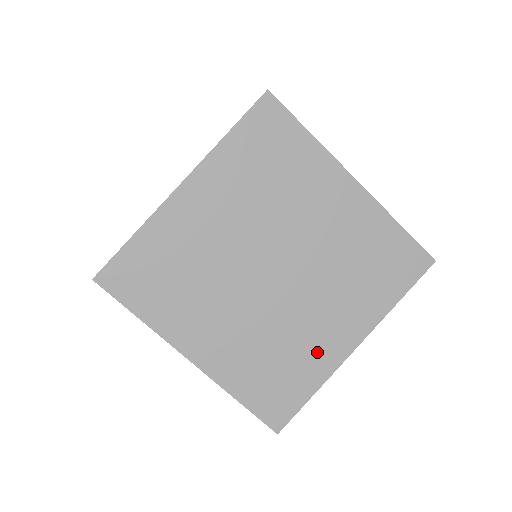
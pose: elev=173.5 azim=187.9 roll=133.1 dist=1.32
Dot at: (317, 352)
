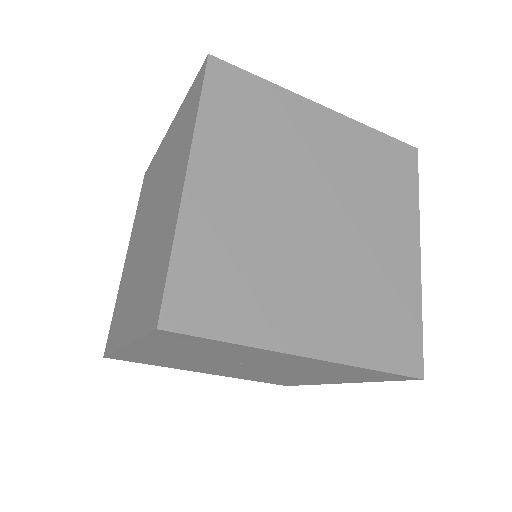
Dot at: (398, 276)
